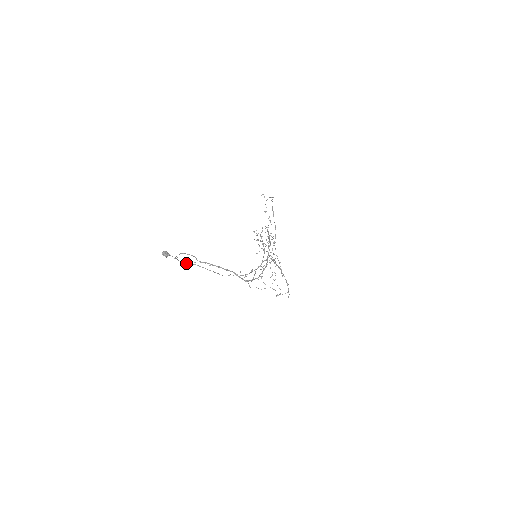
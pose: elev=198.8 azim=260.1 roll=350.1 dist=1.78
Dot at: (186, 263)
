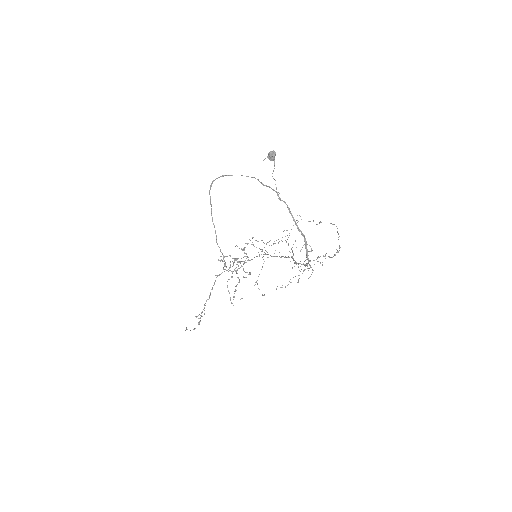
Dot at: (209, 193)
